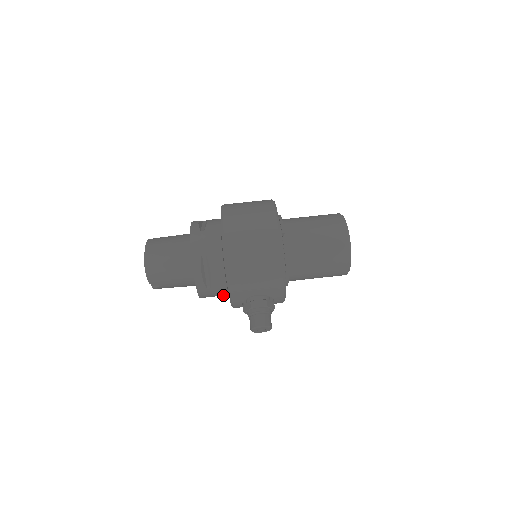
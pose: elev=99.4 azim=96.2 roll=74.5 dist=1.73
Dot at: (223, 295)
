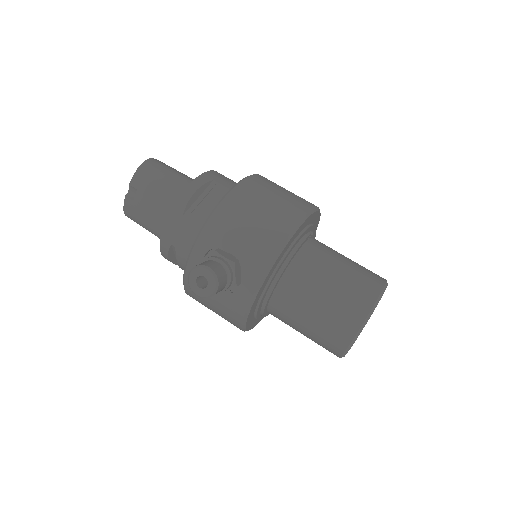
Dot at: (187, 252)
